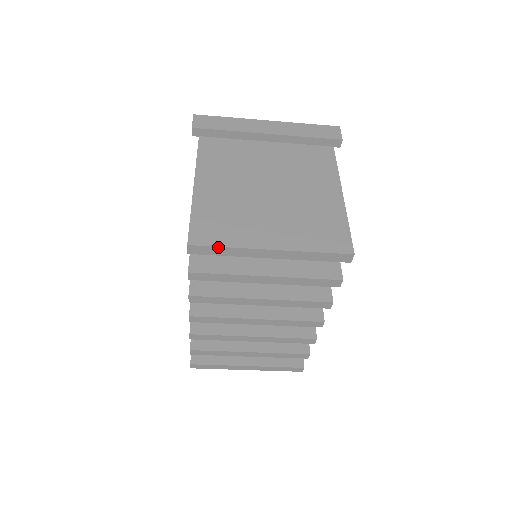
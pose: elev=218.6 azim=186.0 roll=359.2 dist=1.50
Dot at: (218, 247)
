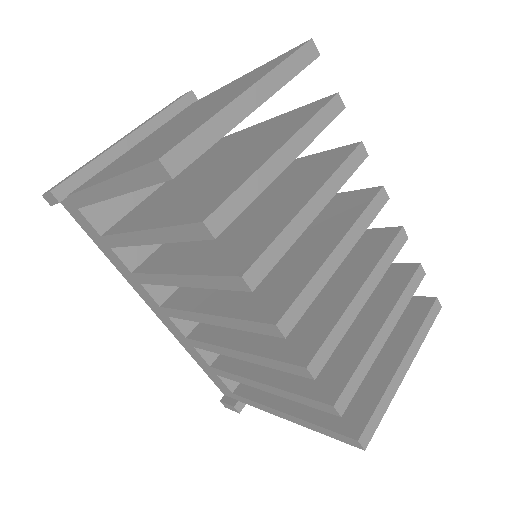
Dot at: (193, 133)
